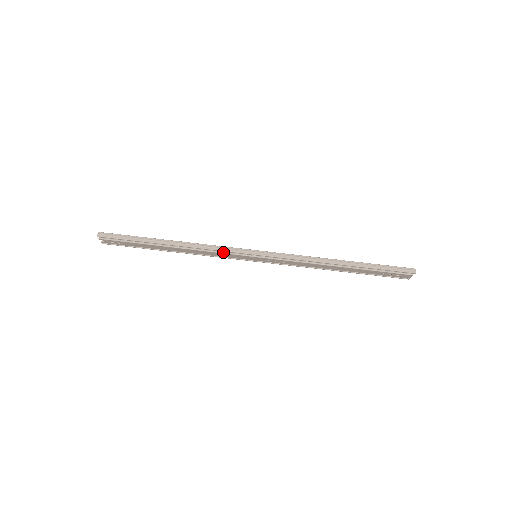
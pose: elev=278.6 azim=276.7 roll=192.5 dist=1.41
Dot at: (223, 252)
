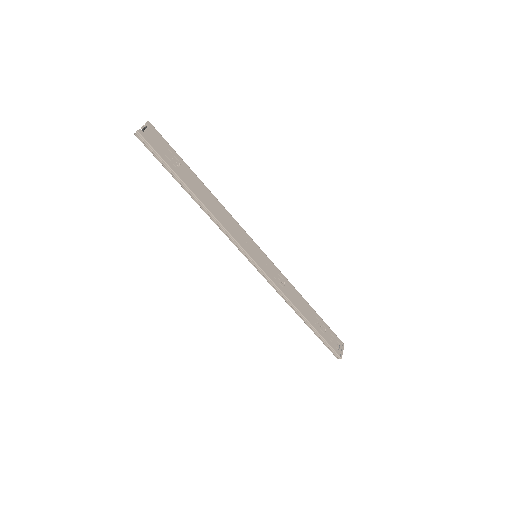
Dot at: (232, 237)
